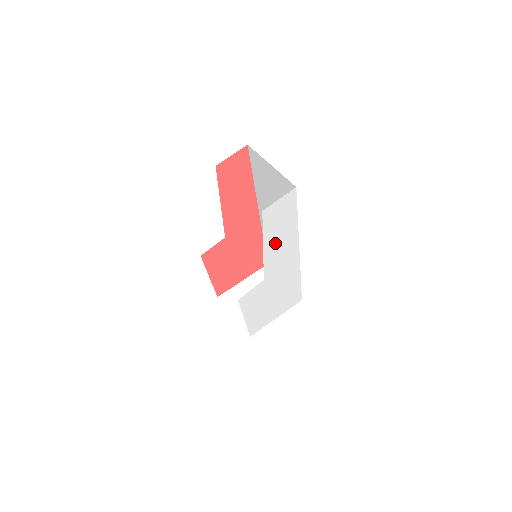
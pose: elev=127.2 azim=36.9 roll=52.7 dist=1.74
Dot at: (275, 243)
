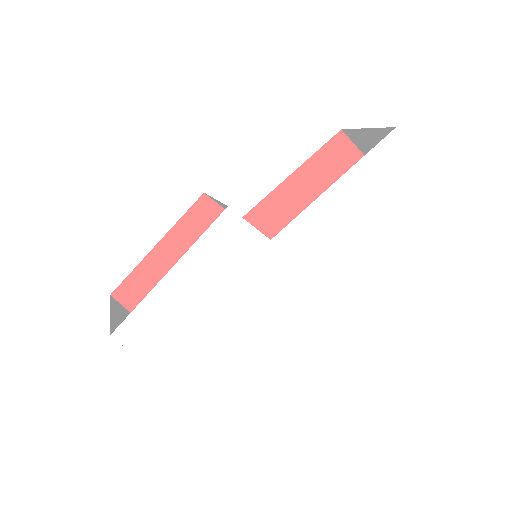
Dot at: (342, 204)
